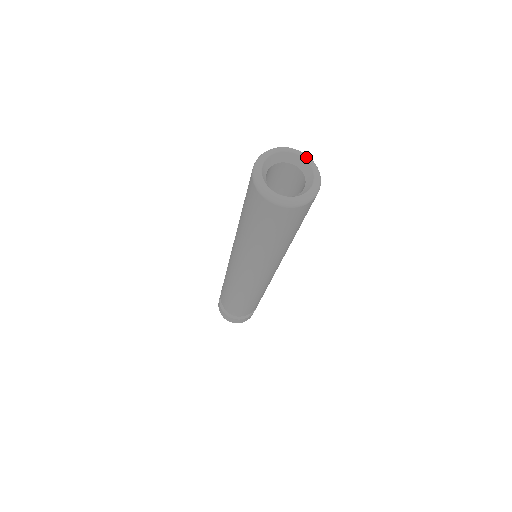
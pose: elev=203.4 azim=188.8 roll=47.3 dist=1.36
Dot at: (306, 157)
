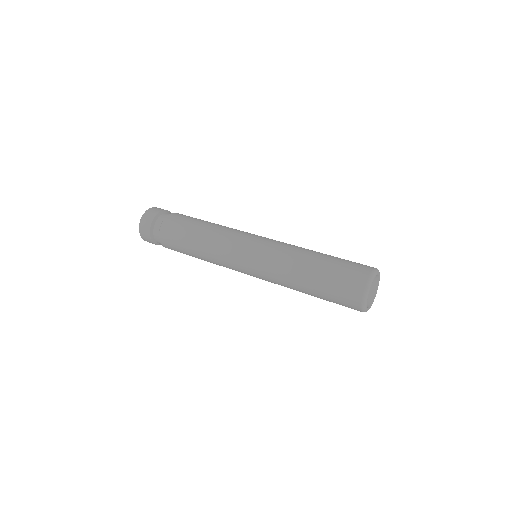
Dot at: (377, 273)
